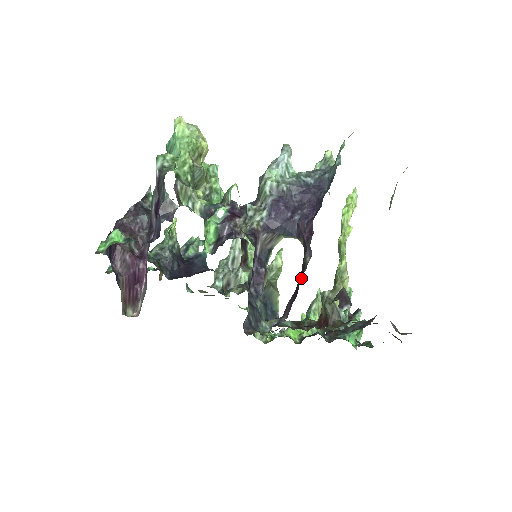
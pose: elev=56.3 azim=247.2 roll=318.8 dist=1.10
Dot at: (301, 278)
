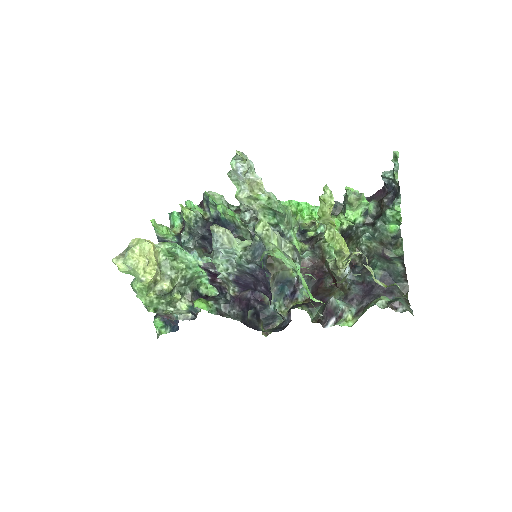
Dot at: occluded
